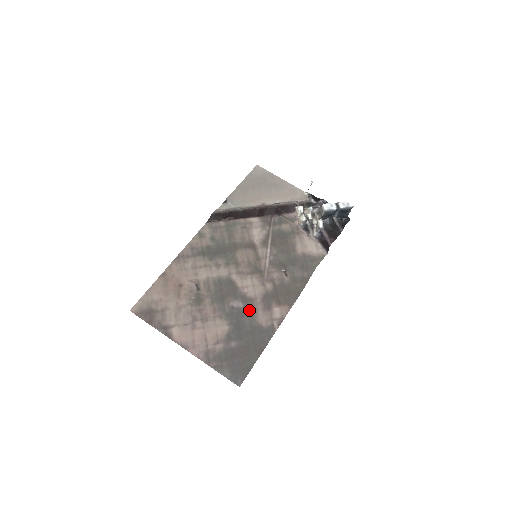
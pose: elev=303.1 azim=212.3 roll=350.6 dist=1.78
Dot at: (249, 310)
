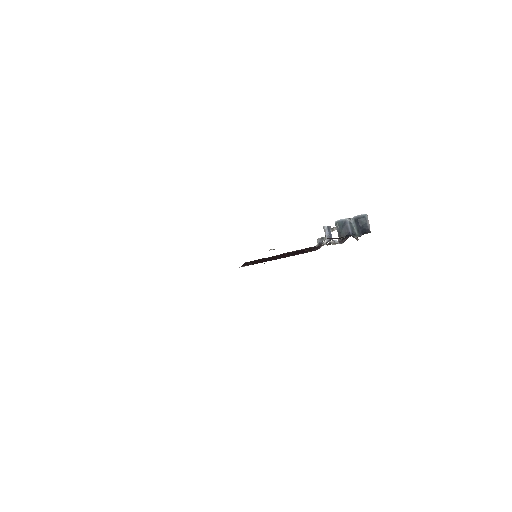
Dot at: occluded
